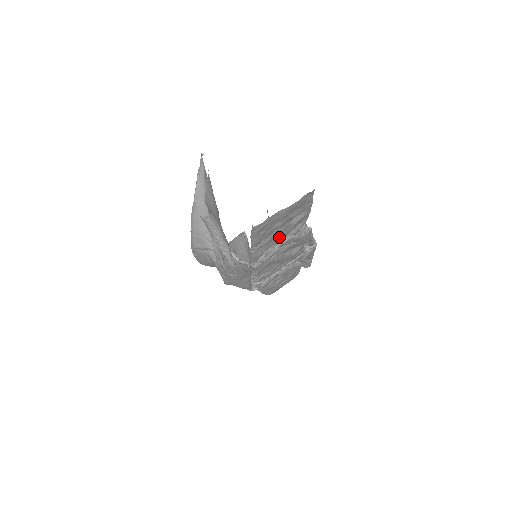
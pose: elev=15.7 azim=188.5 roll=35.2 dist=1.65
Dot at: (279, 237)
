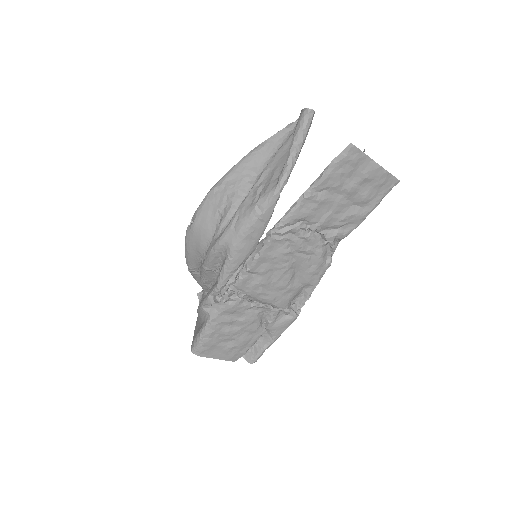
Dot at: (327, 214)
